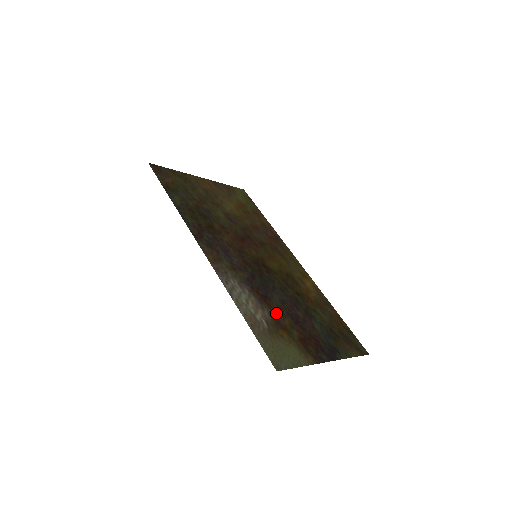
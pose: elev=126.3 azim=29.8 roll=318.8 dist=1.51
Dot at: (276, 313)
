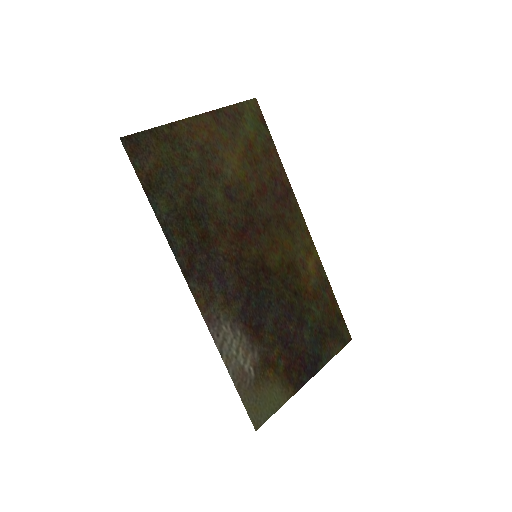
Dot at: (266, 346)
